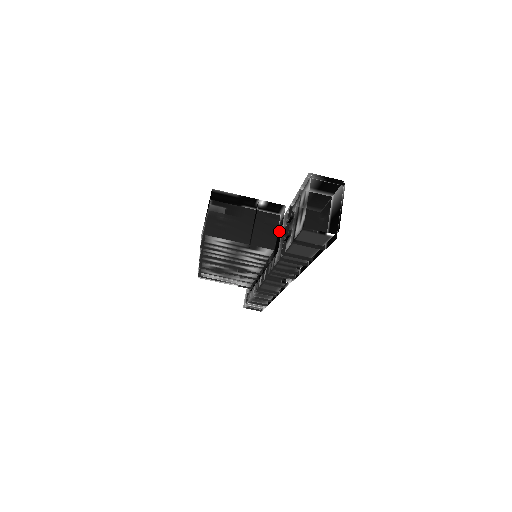
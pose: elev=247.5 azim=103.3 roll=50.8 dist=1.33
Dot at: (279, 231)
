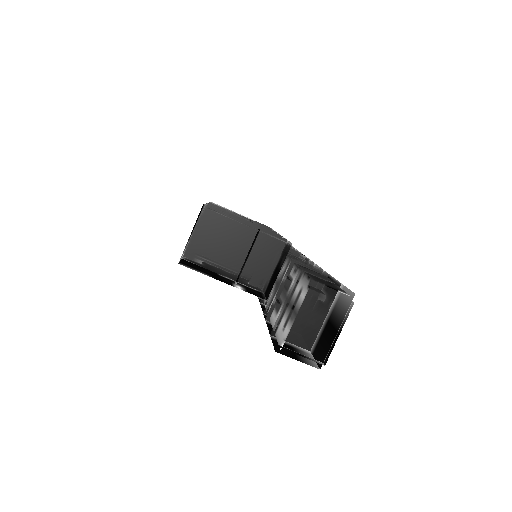
Dot at: (278, 267)
